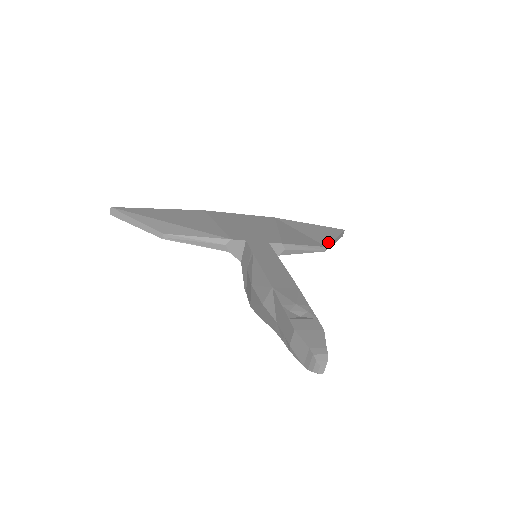
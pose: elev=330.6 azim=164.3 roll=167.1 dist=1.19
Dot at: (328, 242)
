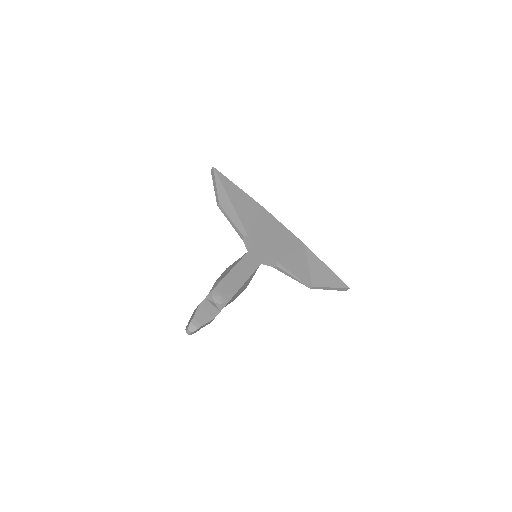
Dot at: (319, 285)
